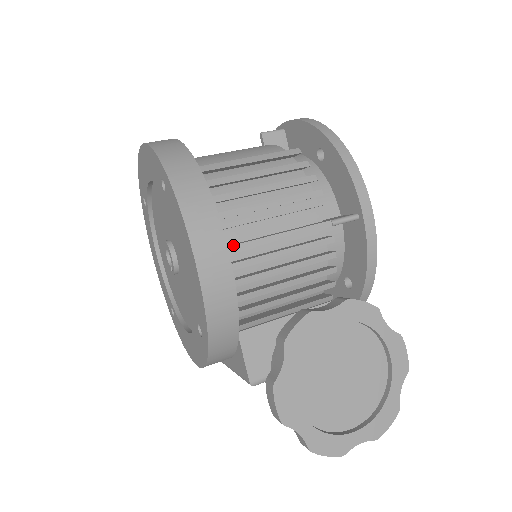
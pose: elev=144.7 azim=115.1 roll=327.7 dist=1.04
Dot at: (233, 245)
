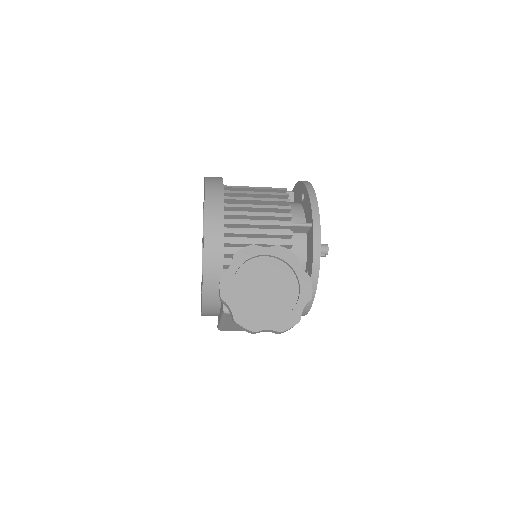
Dot at: (229, 220)
